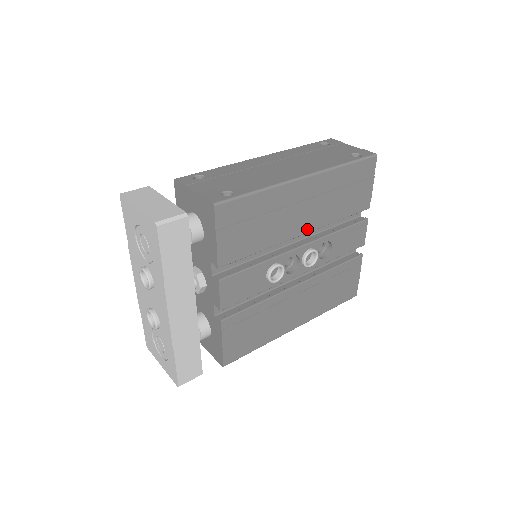
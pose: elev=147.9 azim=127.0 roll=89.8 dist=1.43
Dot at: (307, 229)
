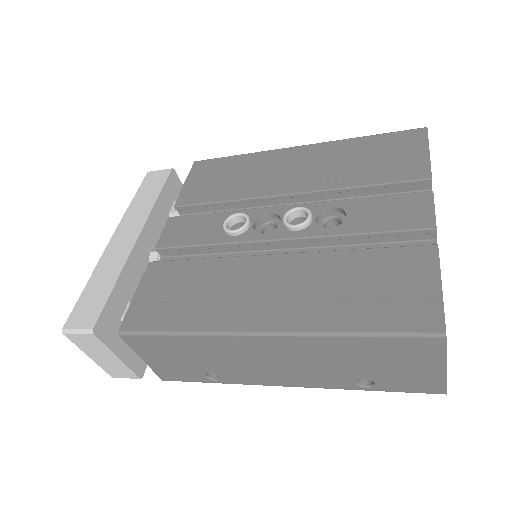
Dot at: (298, 190)
